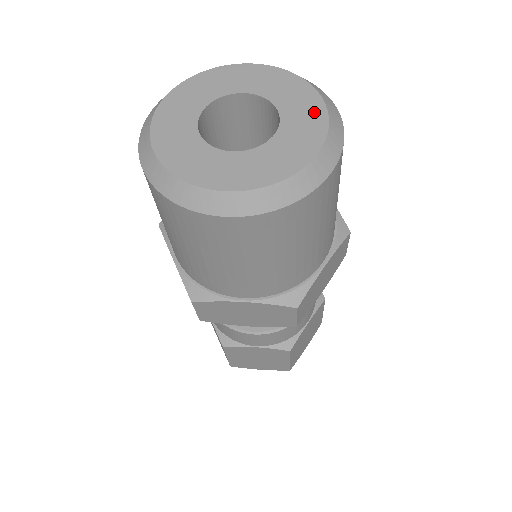
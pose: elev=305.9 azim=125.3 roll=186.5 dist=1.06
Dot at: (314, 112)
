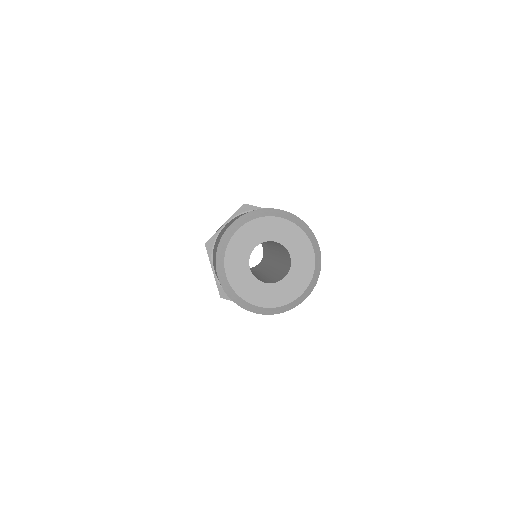
Dot at: (292, 230)
